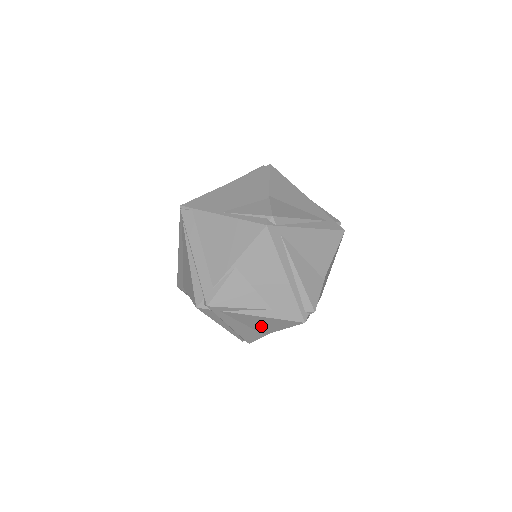
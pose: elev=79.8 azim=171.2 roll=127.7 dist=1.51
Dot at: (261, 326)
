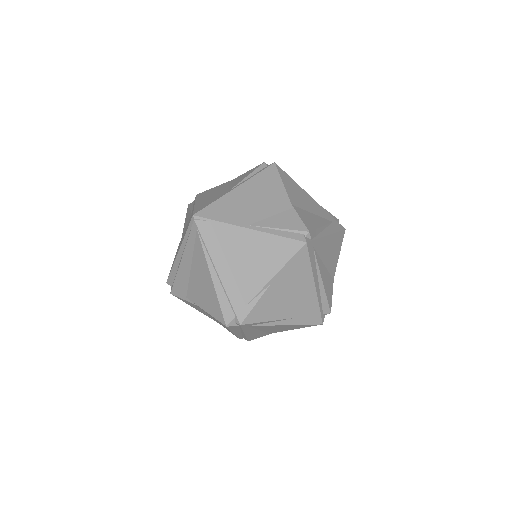
Dot at: (275, 330)
